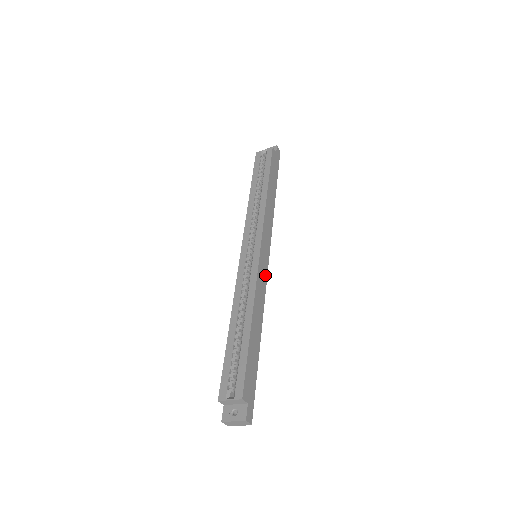
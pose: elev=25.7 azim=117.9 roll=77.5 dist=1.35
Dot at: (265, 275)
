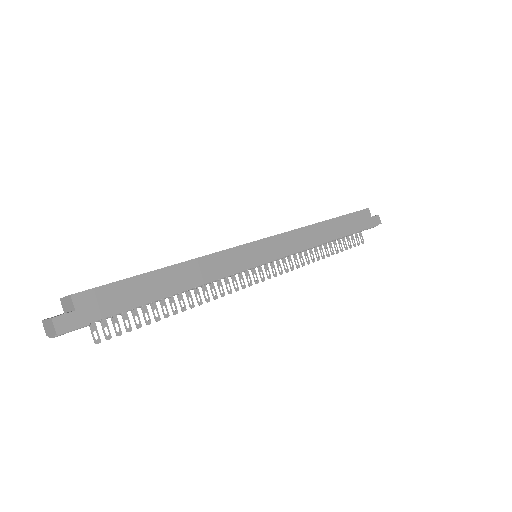
Dot at: (243, 265)
